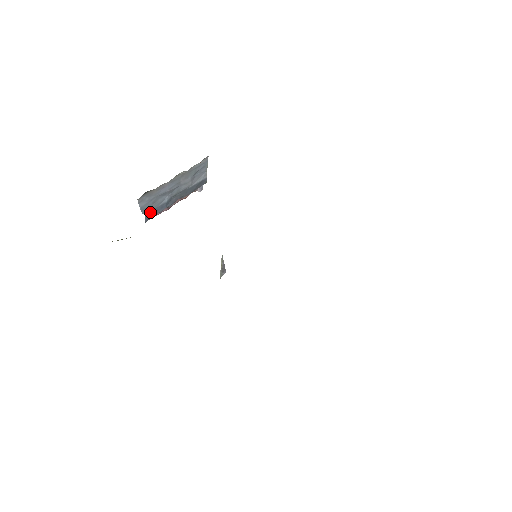
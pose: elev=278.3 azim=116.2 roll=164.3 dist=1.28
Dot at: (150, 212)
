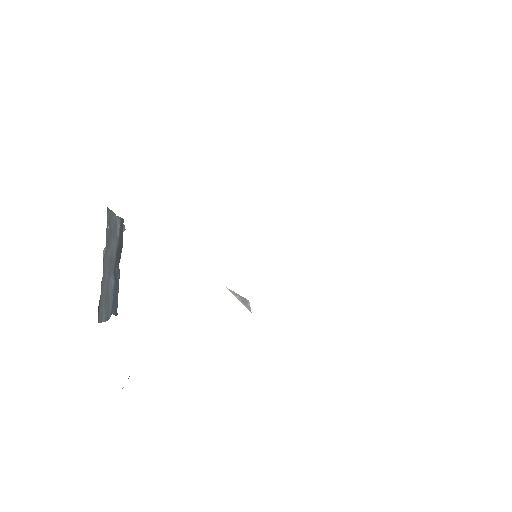
Dot at: (112, 306)
